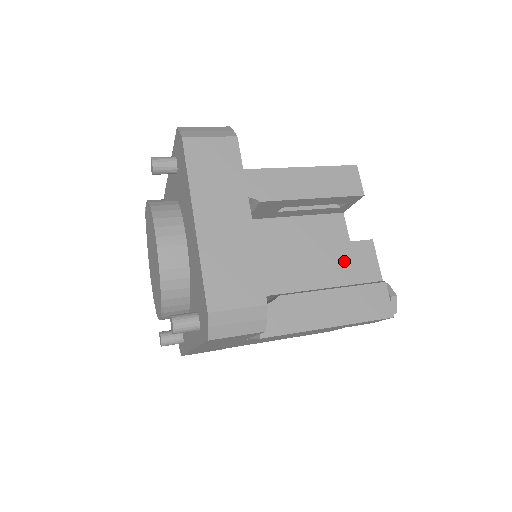
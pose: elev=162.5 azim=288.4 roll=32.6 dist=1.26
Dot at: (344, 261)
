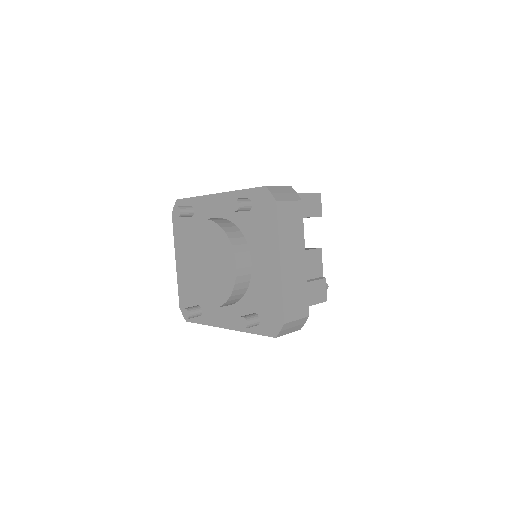
Dot at: (307, 263)
